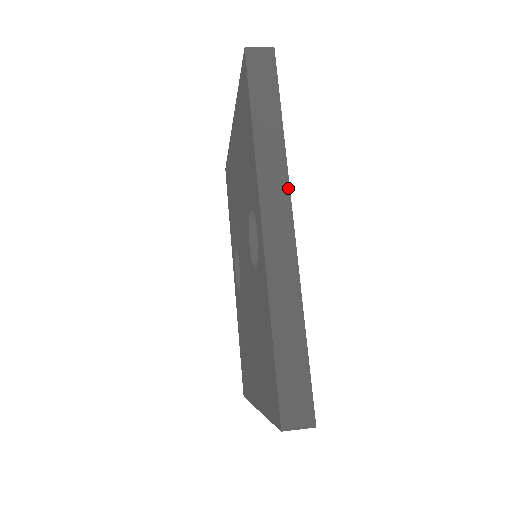
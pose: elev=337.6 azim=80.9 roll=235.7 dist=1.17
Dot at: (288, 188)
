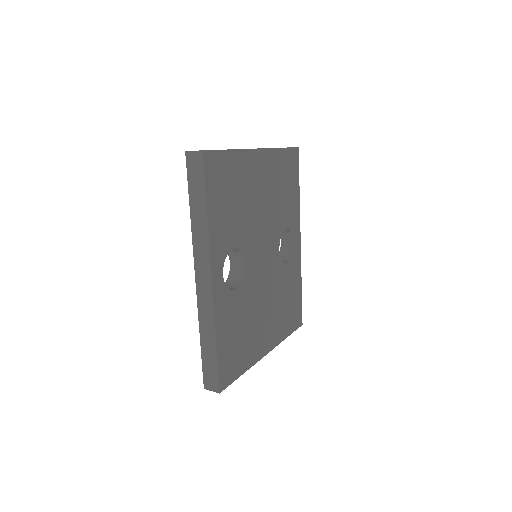
Dot at: (209, 258)
